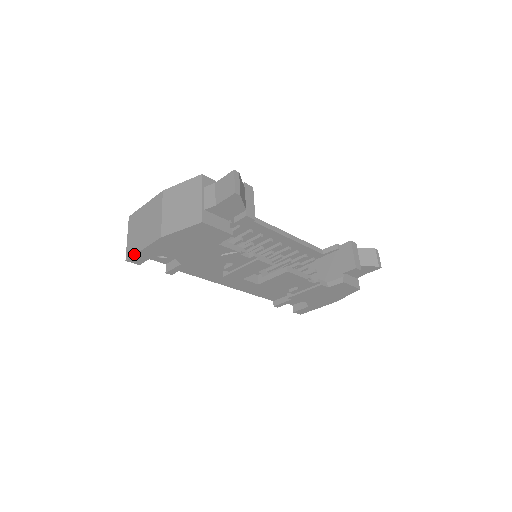
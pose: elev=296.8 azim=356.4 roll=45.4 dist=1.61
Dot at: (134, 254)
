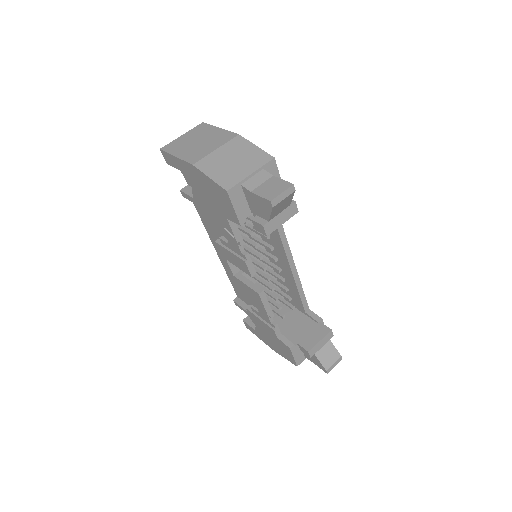
Dot at: (168, 152)
